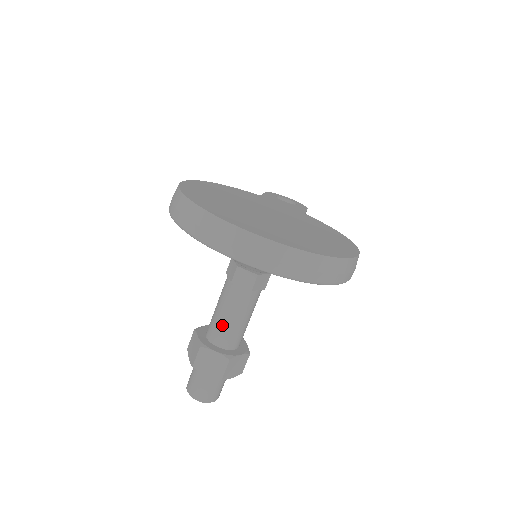
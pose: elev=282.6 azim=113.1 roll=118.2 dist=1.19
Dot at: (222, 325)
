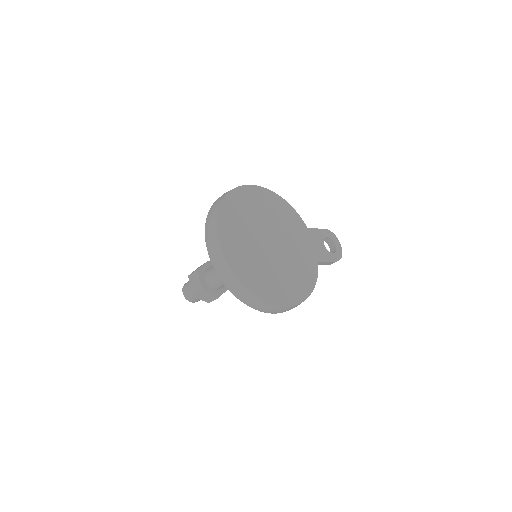
Dot at: (213, 271)
